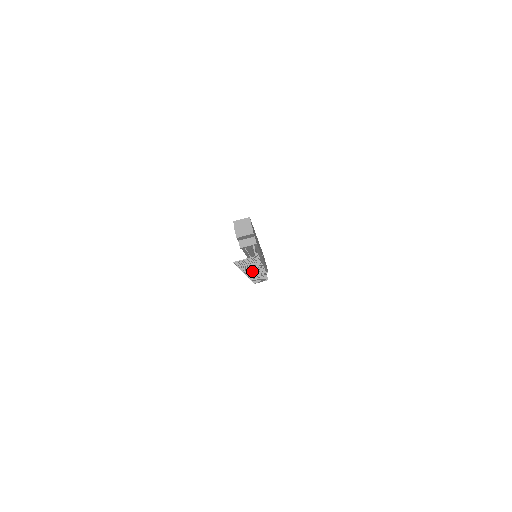
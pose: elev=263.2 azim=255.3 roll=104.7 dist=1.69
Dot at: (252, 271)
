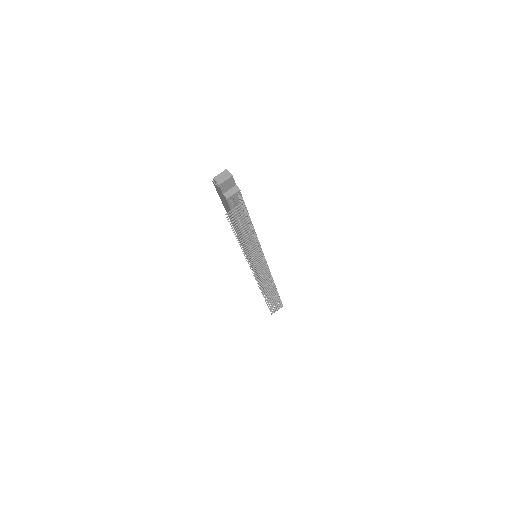
Dot at: (255, 260)
